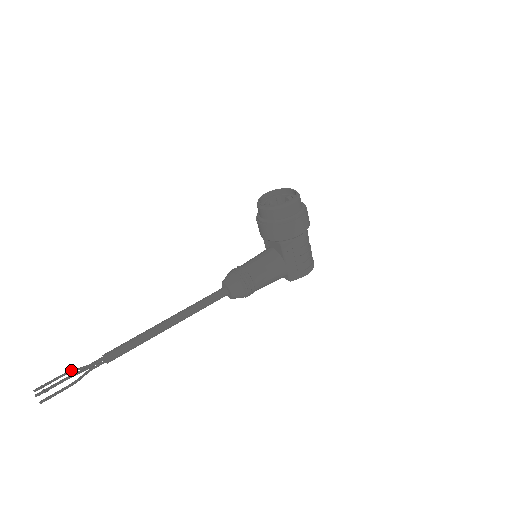
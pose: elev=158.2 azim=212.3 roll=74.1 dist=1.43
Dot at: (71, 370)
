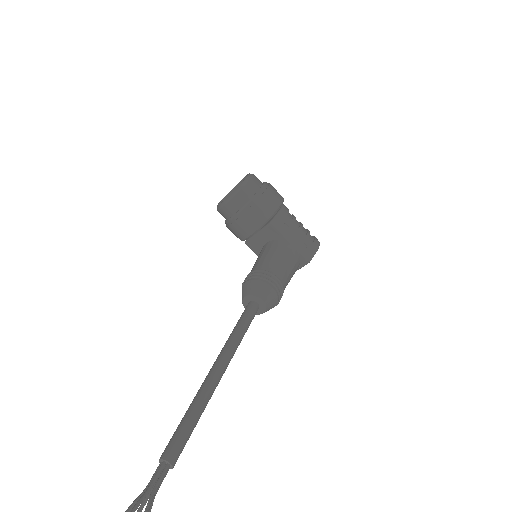
Dot at: occluded
